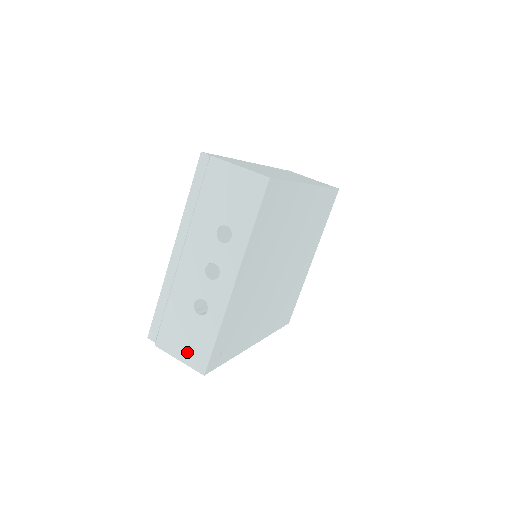
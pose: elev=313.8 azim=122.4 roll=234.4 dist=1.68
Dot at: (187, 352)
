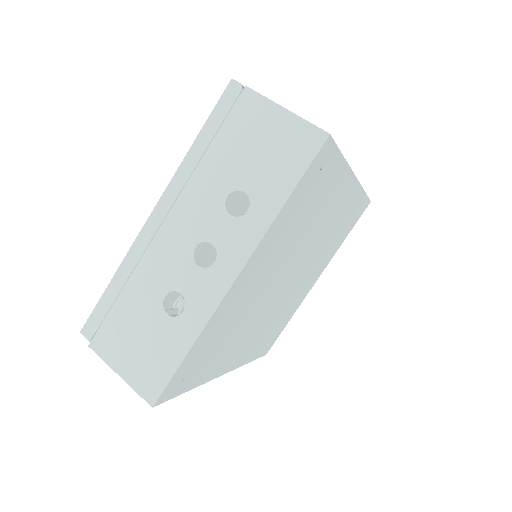
Dot at: (135, 366)
